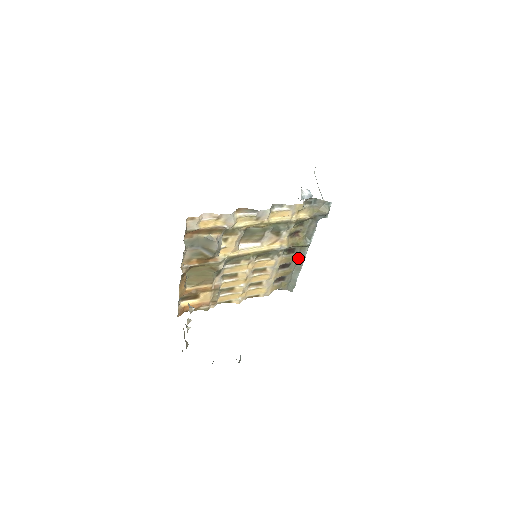
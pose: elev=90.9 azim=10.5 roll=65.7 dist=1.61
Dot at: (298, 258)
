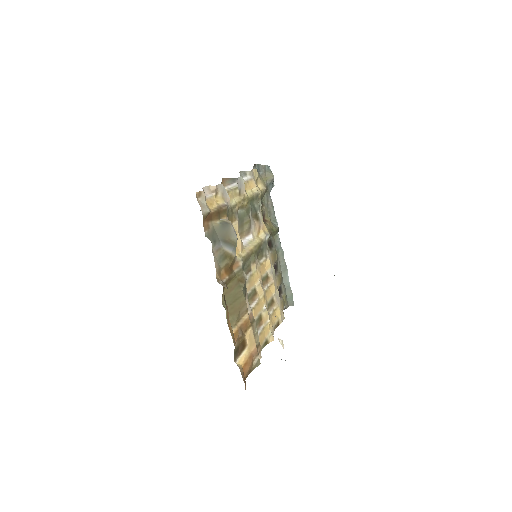
Dot at: (278, 254)
